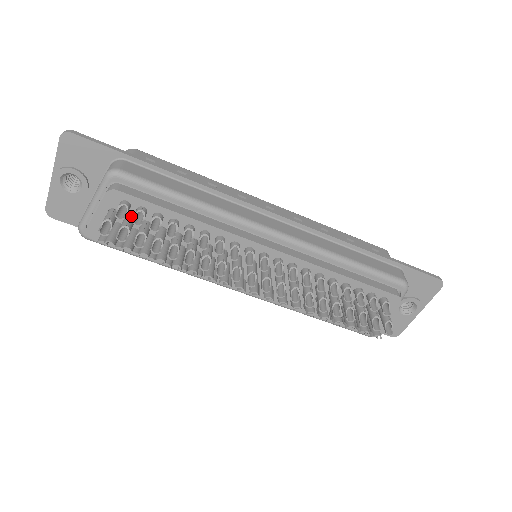
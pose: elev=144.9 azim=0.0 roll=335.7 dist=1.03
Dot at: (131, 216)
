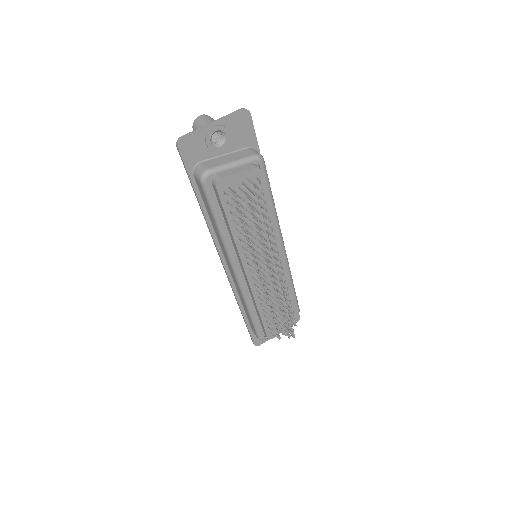
Dot at: occluded
